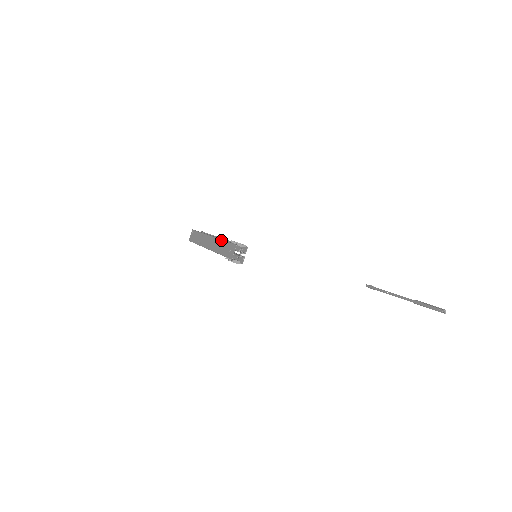
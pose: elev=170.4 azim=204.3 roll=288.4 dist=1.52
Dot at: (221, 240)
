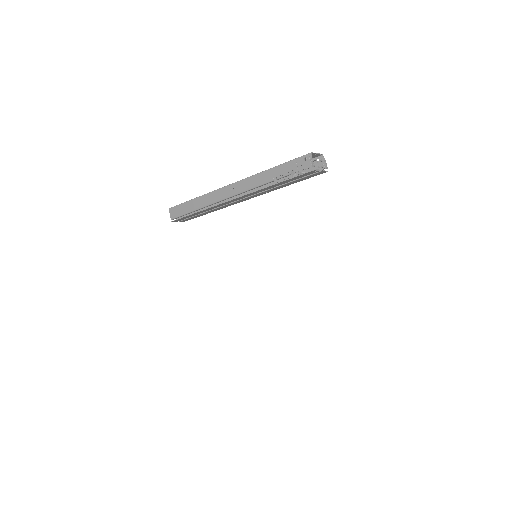
Dot at: occluded
